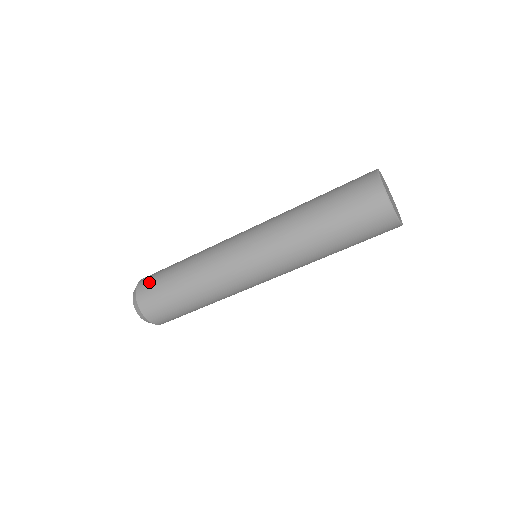
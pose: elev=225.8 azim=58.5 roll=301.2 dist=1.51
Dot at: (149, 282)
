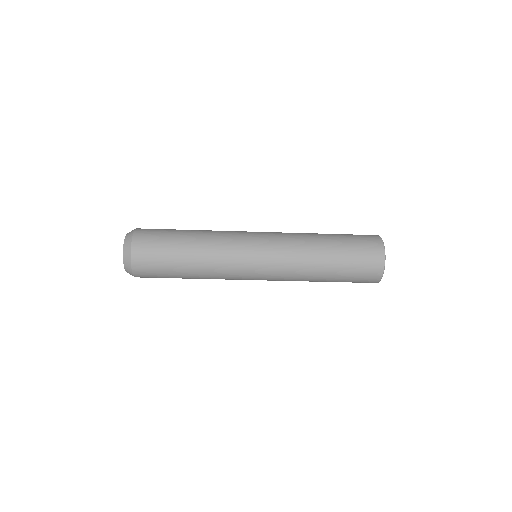
Dot at: (148, 255)
